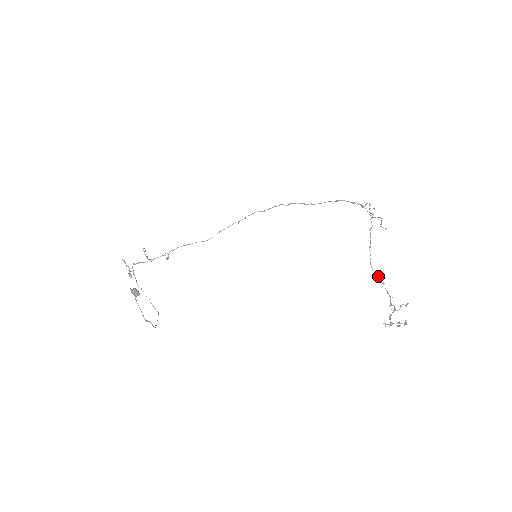
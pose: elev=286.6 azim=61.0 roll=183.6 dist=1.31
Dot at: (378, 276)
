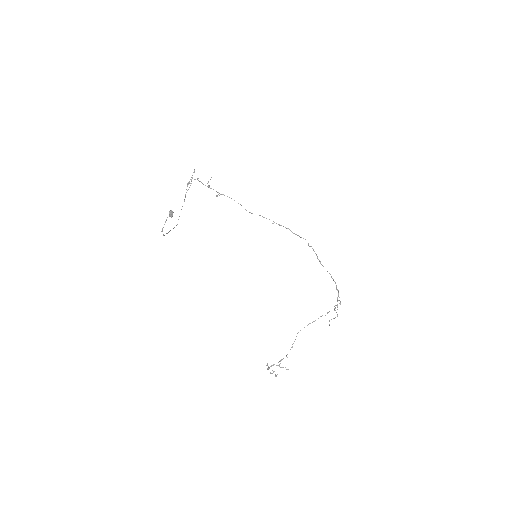
Dot at: occluded
